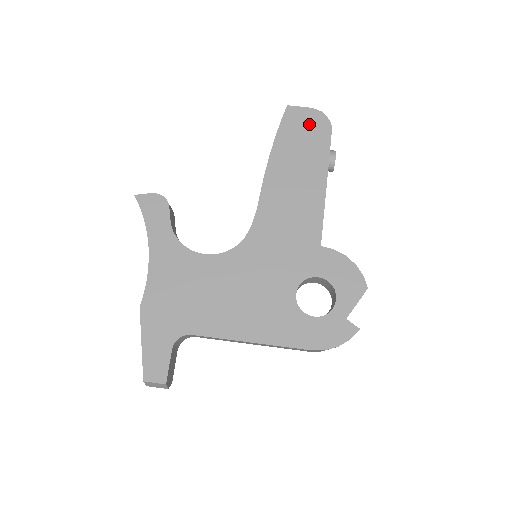
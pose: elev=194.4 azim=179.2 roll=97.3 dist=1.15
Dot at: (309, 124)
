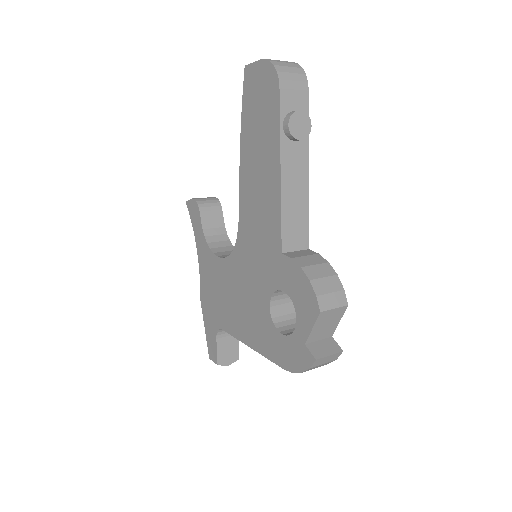
Dot at: (262, 86)
